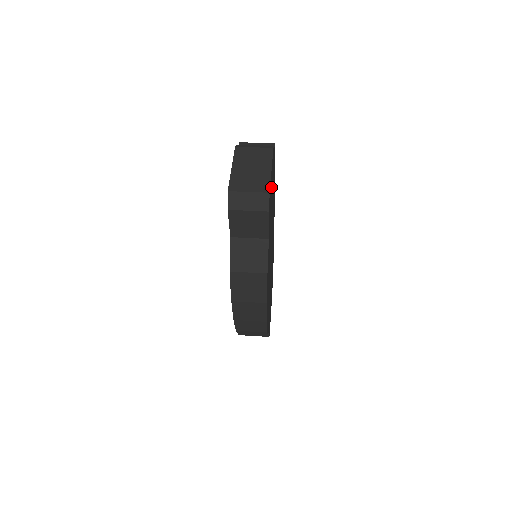
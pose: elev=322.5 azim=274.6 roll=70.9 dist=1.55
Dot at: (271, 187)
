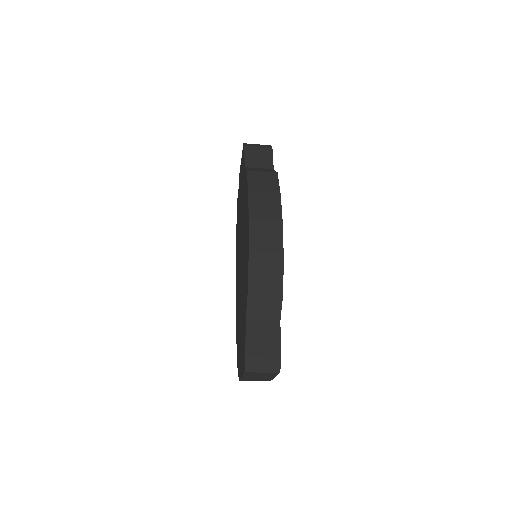
Dot at: occluded
